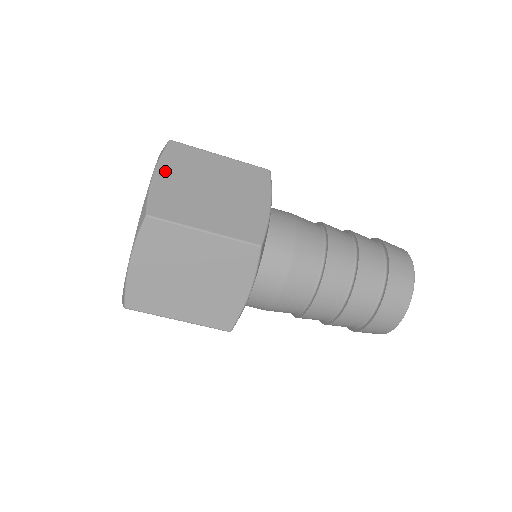
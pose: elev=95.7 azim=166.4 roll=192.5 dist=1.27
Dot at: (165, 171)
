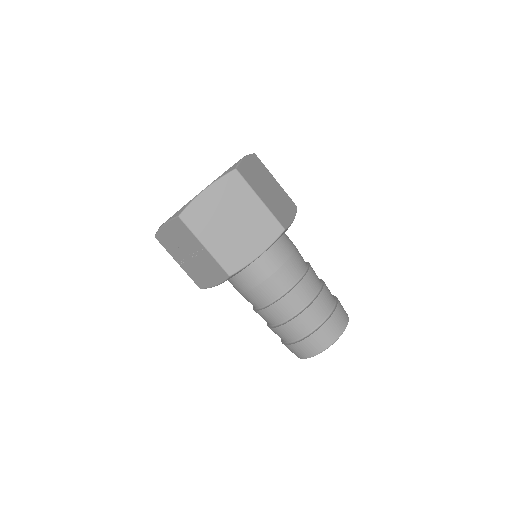
Dot at: (249, 162)
